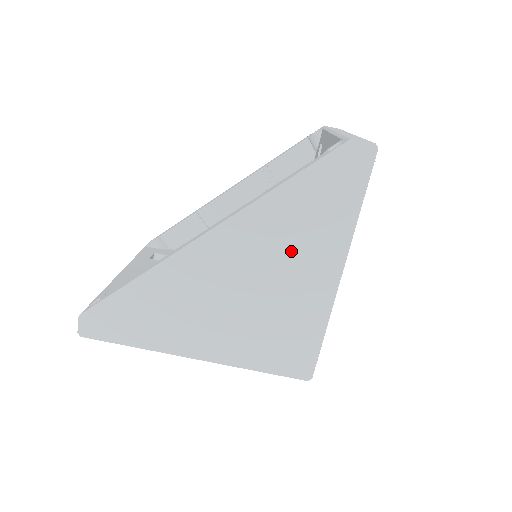
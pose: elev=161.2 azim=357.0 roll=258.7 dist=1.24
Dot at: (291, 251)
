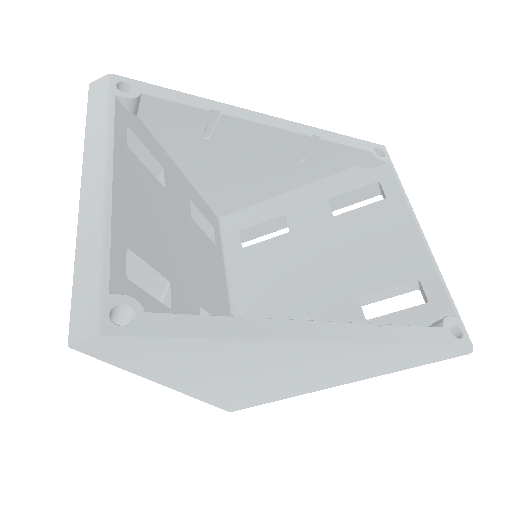
Dot at: (346, 369)
